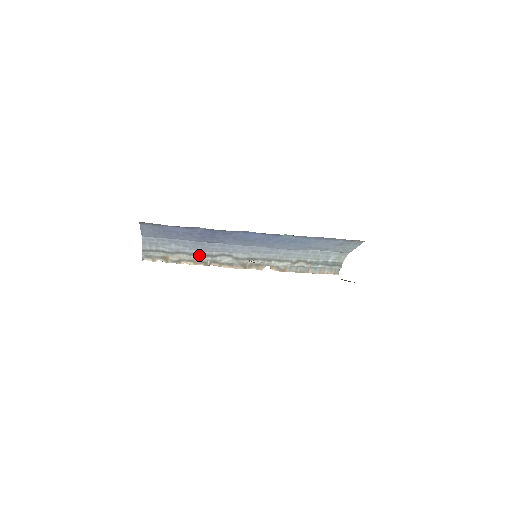
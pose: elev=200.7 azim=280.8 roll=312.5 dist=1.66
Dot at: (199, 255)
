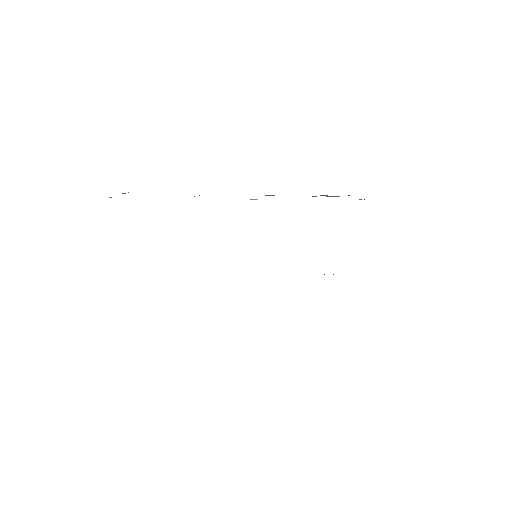
Dot at: occluded
